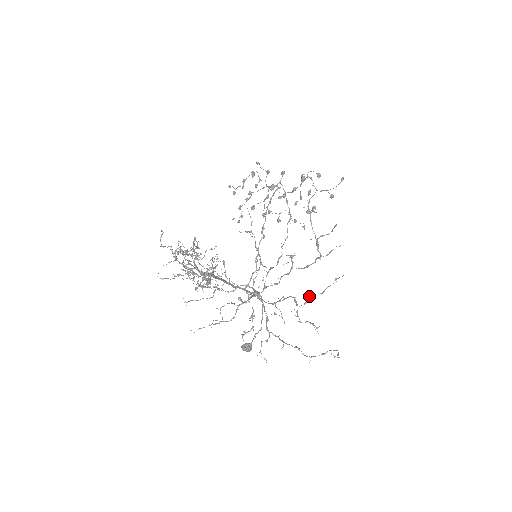
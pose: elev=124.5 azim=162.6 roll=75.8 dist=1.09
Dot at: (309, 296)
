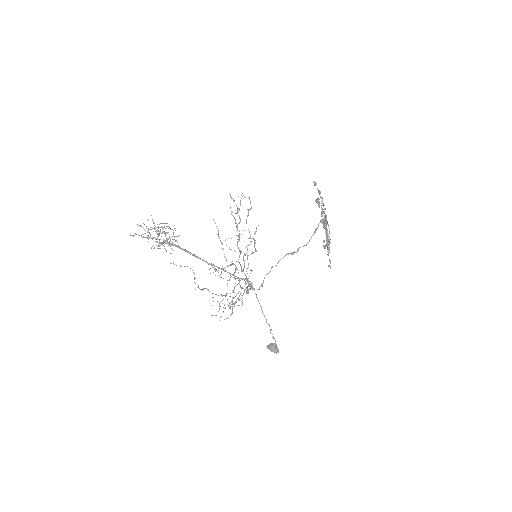
Dot at: occluded
